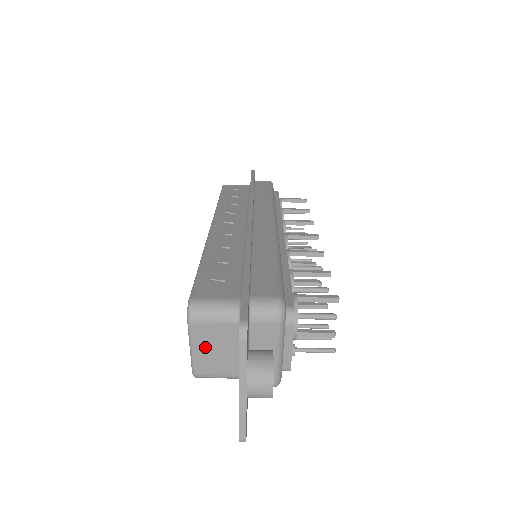
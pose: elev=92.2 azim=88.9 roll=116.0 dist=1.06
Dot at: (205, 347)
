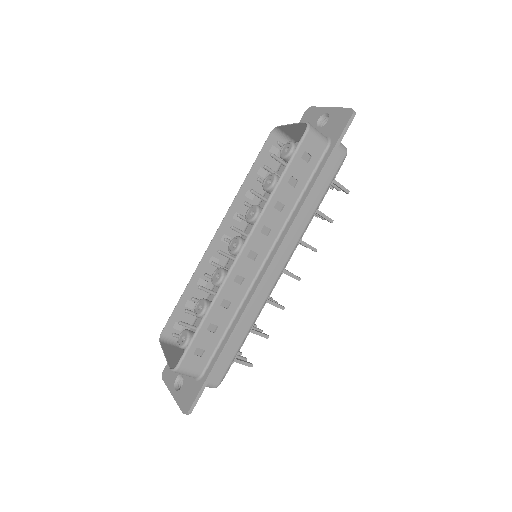
Dot at: (172, 359)
